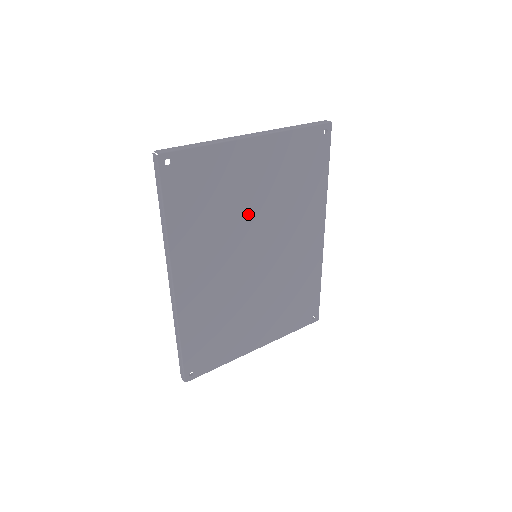
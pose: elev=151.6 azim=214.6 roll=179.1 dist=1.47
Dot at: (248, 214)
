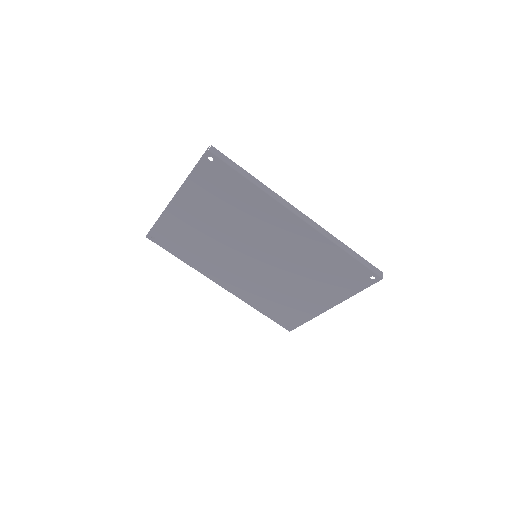
Dot at: (220, 237)
